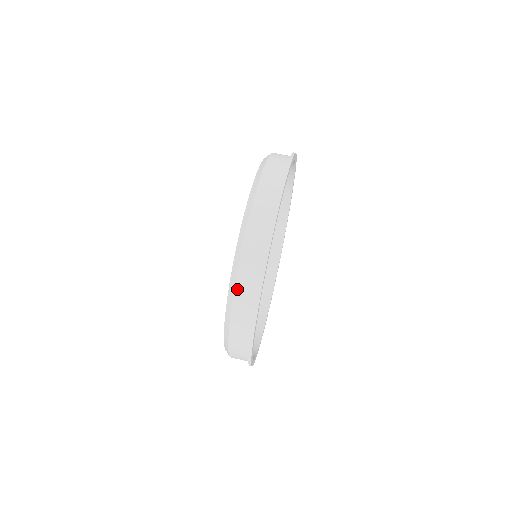
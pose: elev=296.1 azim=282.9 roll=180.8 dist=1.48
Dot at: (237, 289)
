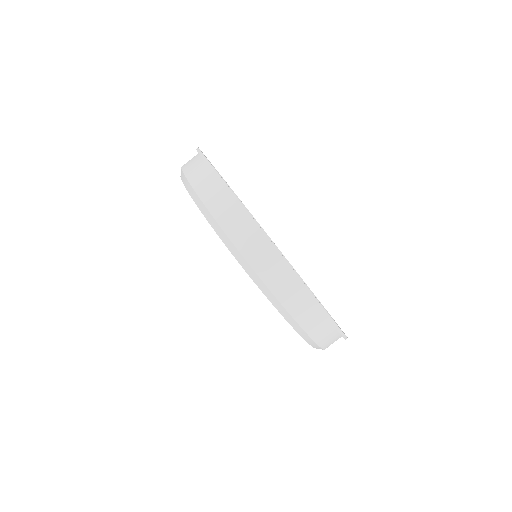
Dot at: (317, 340)
